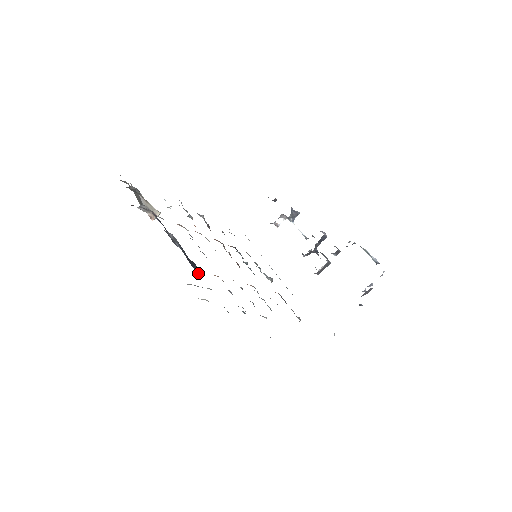
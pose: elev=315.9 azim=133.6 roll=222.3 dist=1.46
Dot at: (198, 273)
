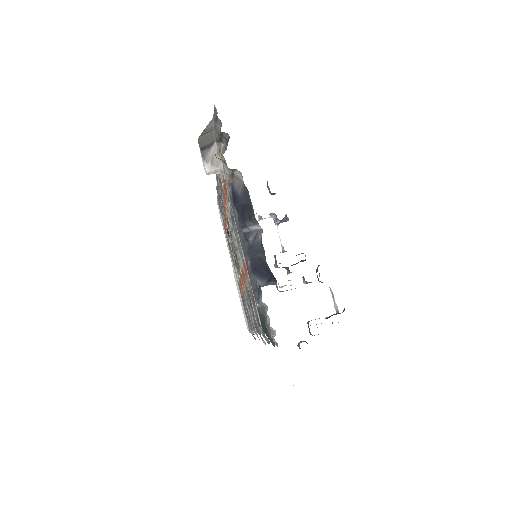
Dot at: (258, 283)
